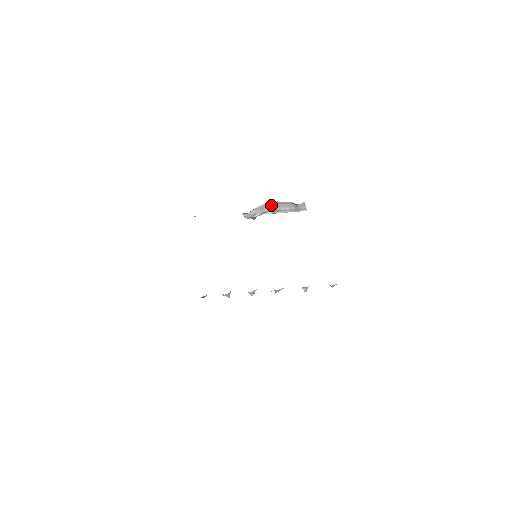
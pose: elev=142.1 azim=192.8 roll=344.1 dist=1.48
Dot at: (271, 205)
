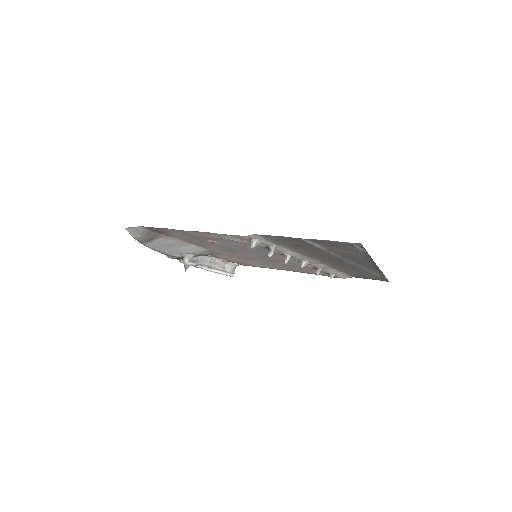
Dot at: (208, 260)
